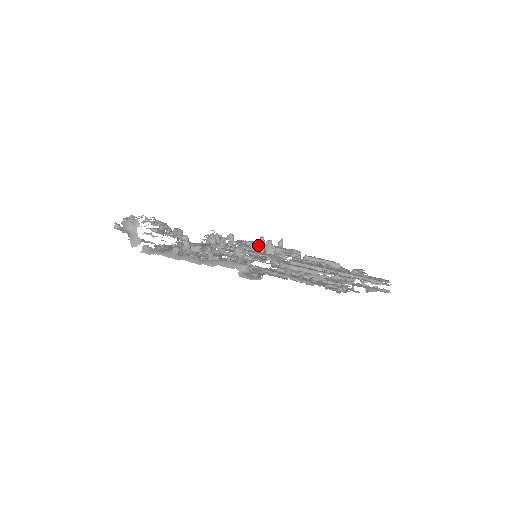
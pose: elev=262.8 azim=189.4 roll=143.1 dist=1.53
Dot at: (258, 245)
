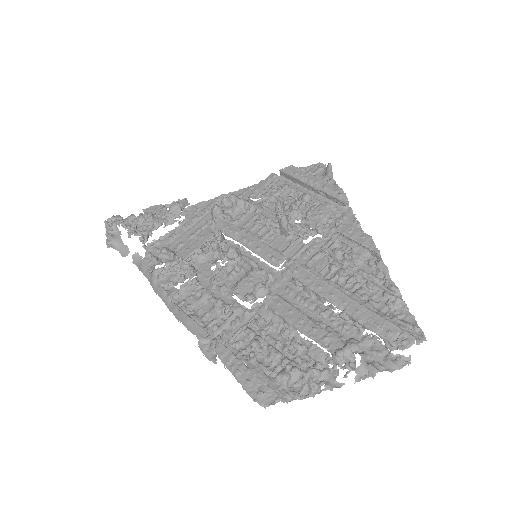
Dot at: (295, 179)
